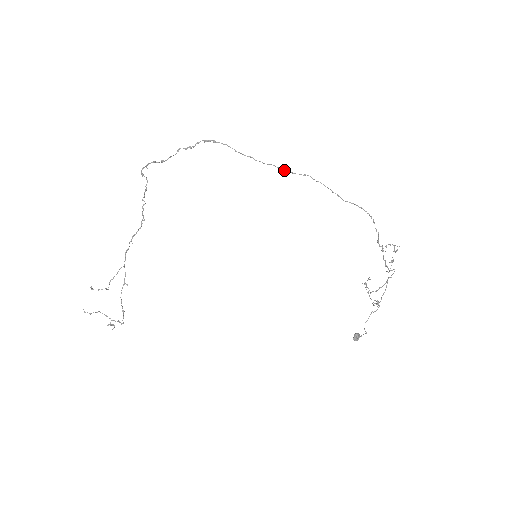
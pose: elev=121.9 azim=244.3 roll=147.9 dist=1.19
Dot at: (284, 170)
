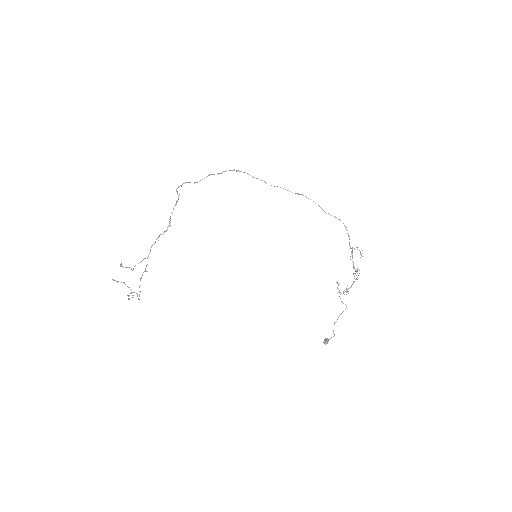
Dot at: occluded
